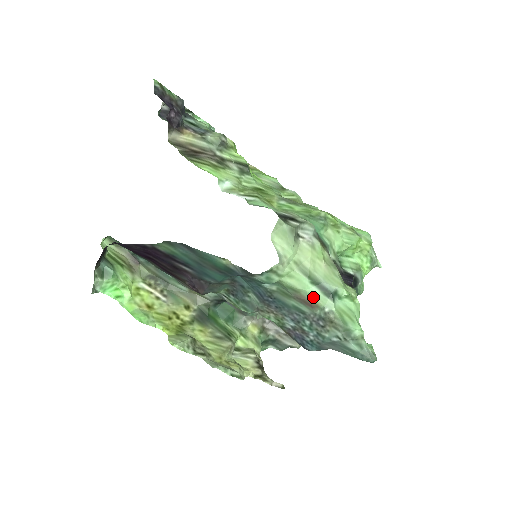
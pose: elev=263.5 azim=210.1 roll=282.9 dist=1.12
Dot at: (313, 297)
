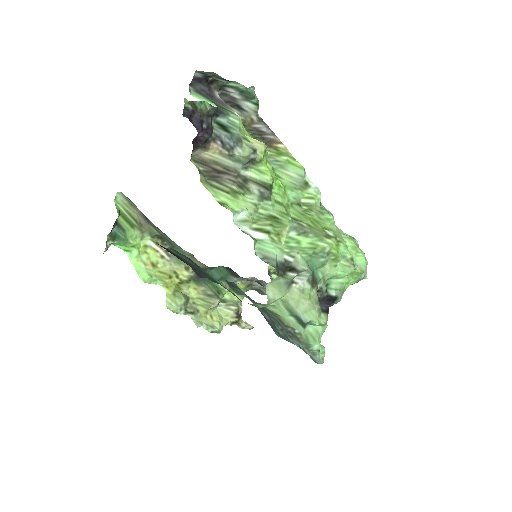
Dot at: (289, 322)
